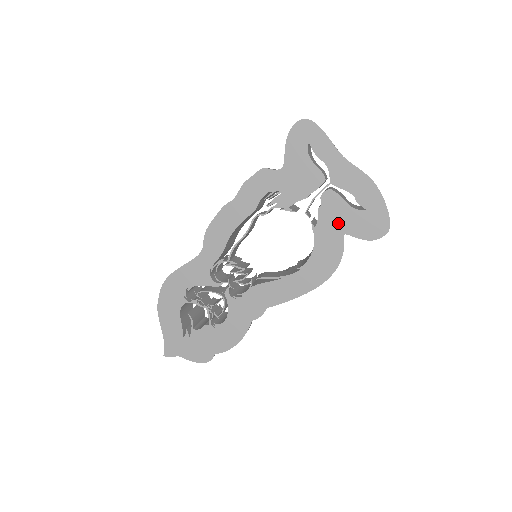
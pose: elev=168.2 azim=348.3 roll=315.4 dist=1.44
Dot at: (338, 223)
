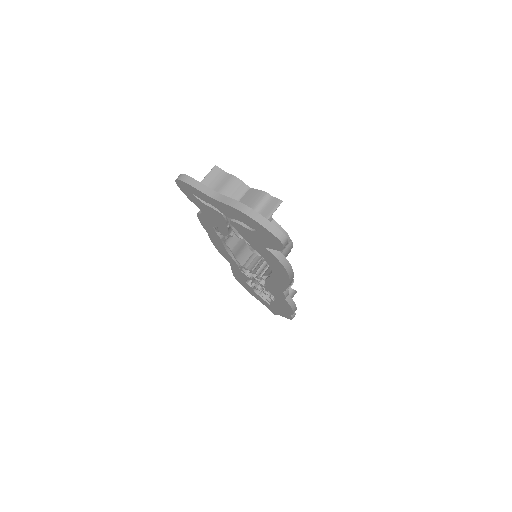
Dot at: (256, 241)
